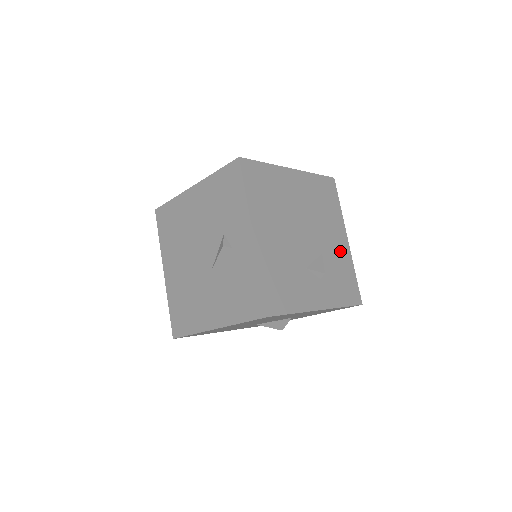
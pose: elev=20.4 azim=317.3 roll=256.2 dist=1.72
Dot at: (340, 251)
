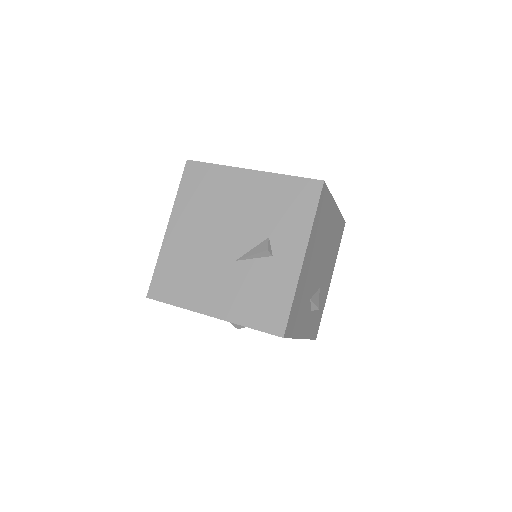
Dot at: (325, 289)
